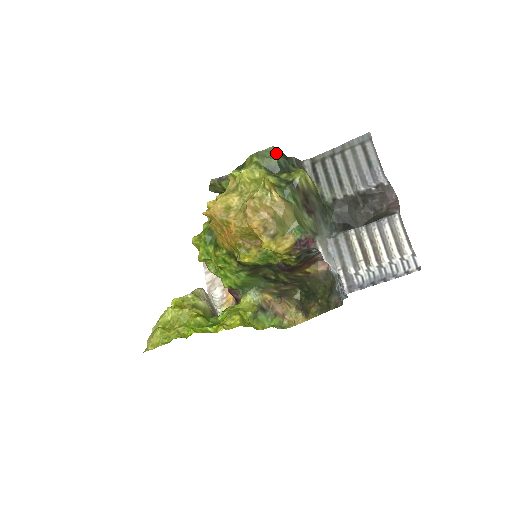
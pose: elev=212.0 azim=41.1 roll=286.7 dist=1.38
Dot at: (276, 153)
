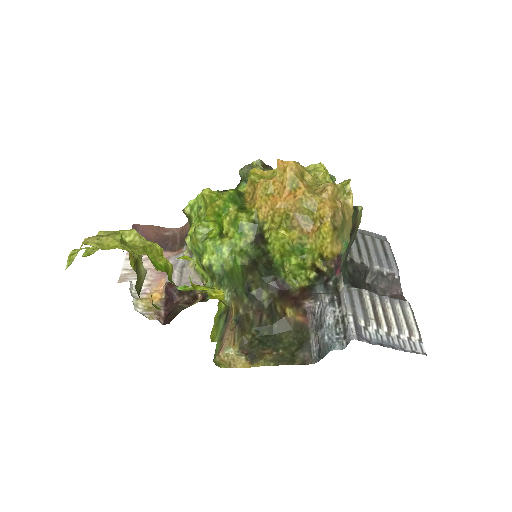
Dot at: occluded
